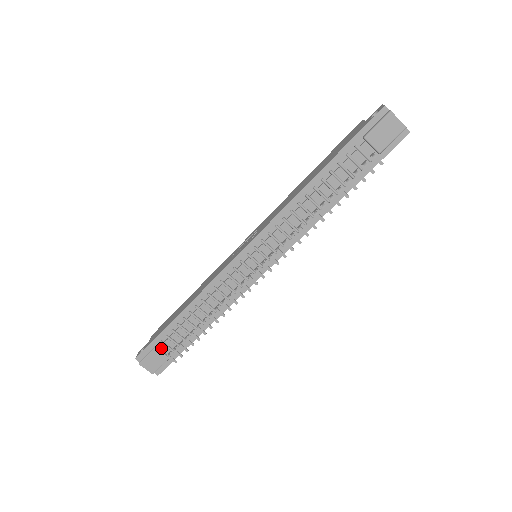
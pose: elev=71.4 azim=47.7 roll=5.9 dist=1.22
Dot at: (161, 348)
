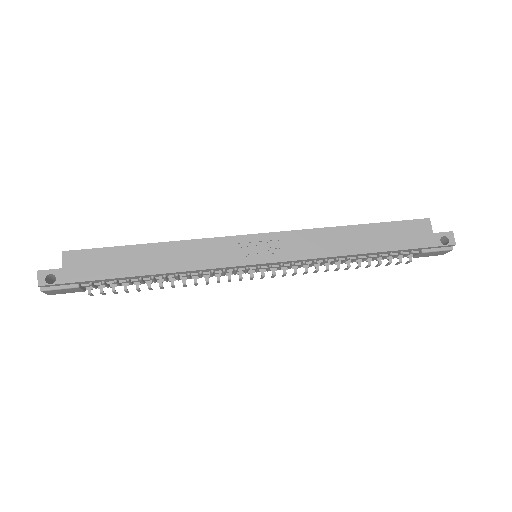
Dot at: (83, 285)
